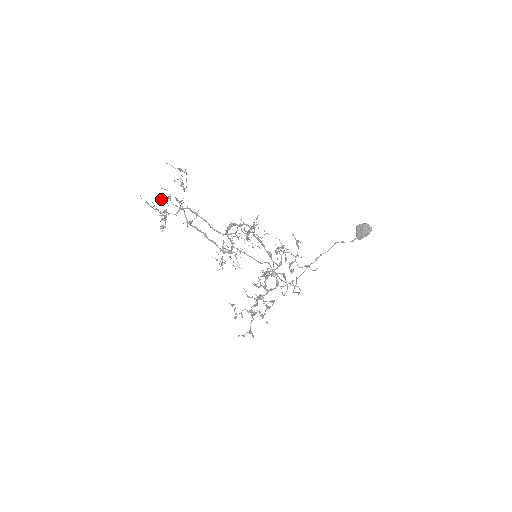
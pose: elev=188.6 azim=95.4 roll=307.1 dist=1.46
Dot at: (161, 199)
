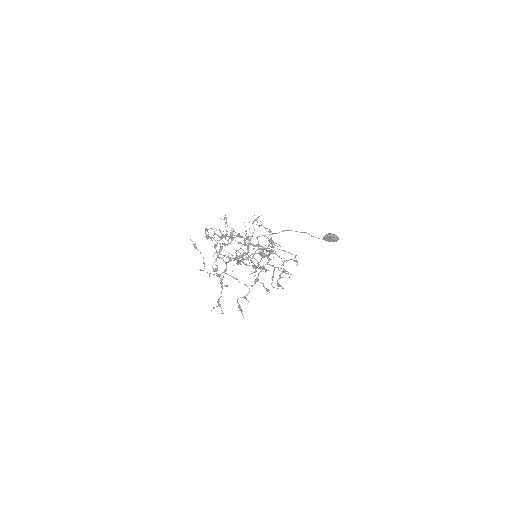
Dot at: (223, 235)
